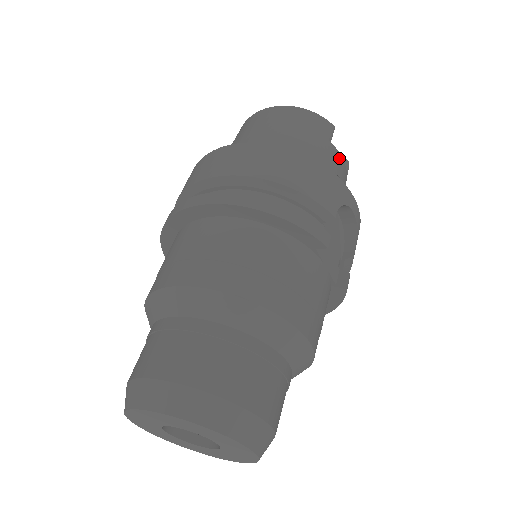
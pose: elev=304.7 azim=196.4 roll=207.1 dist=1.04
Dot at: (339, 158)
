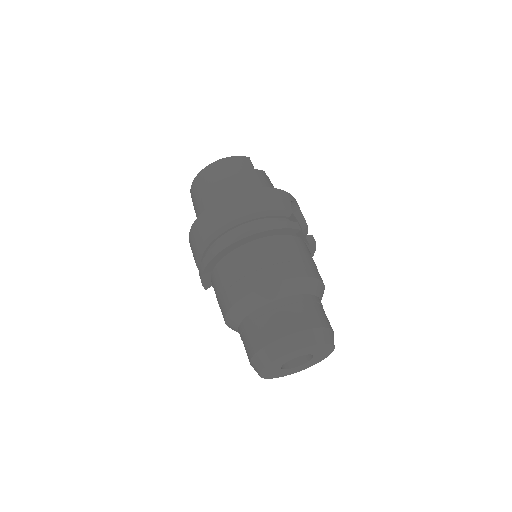
Dot at: (264, 175)
